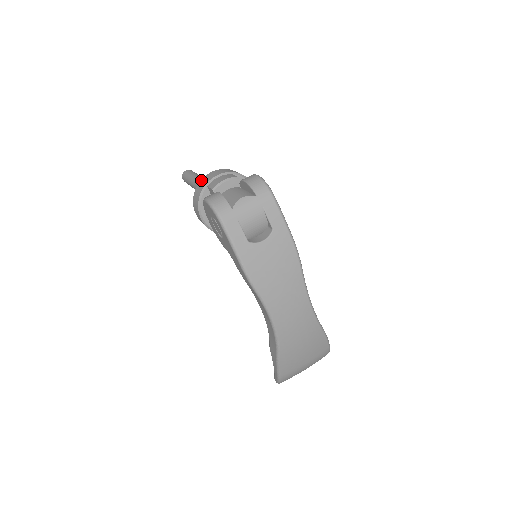
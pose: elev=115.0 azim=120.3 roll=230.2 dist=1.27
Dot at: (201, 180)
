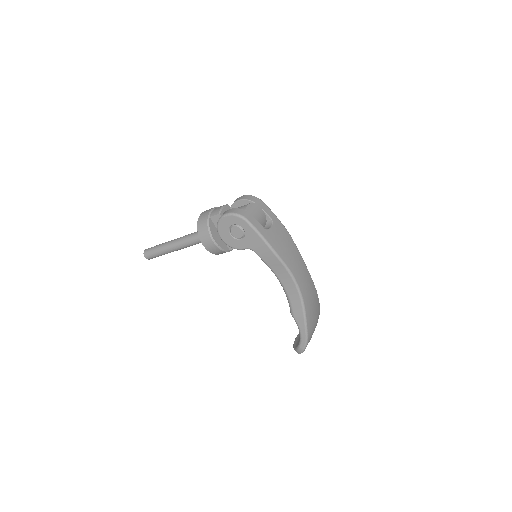
Dot at: (199, 219)
